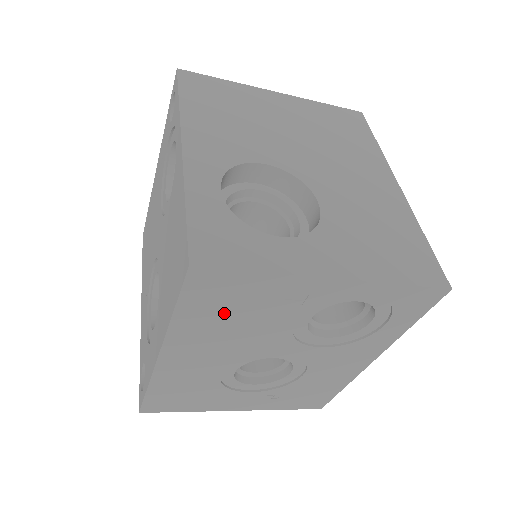
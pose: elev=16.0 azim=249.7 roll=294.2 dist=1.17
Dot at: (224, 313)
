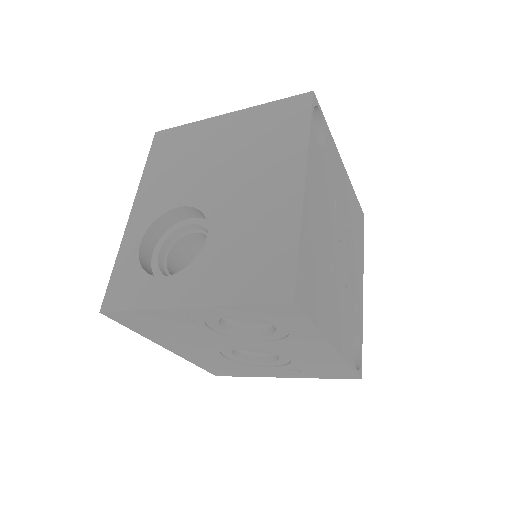
Dot at: (159, 329)
